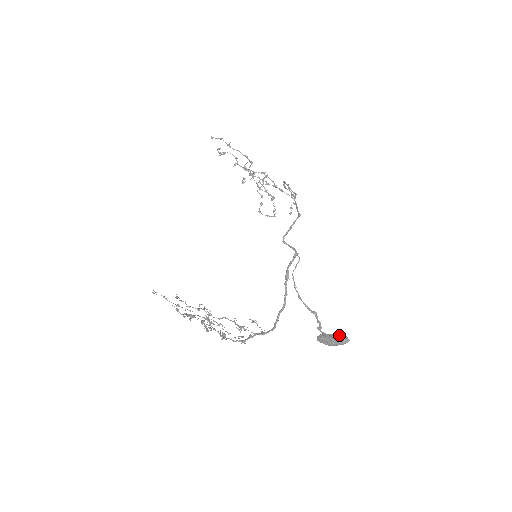
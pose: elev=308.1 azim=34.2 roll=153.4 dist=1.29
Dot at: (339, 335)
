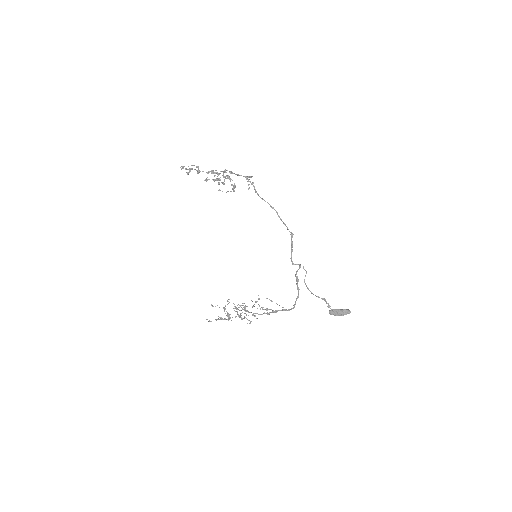
Dot at: (344, 310)
